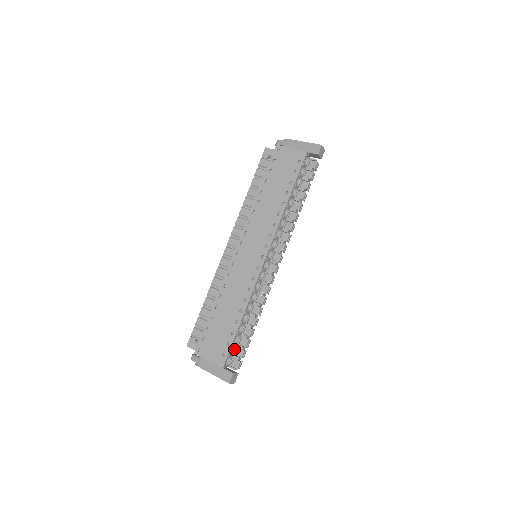
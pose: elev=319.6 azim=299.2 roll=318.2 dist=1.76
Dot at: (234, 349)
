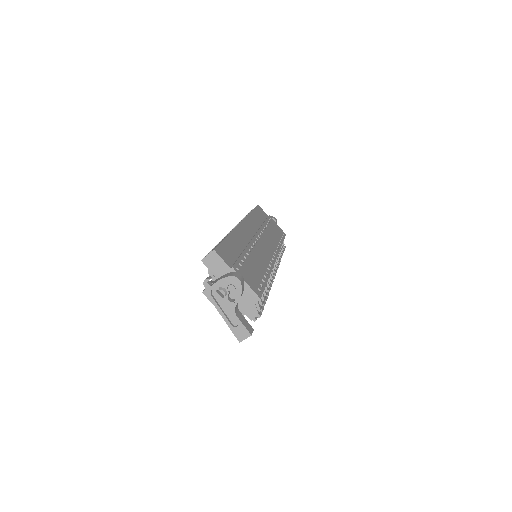
Dot at: occluded
